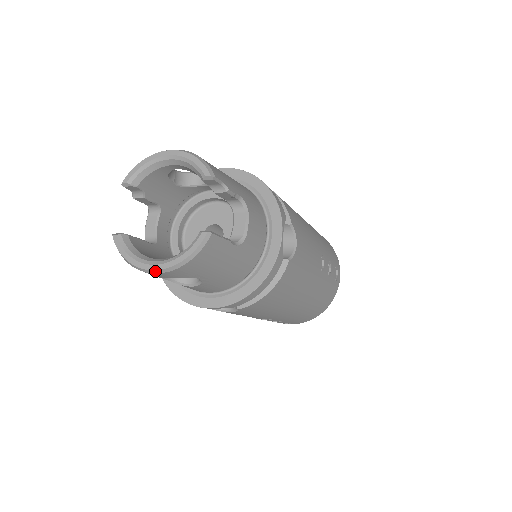
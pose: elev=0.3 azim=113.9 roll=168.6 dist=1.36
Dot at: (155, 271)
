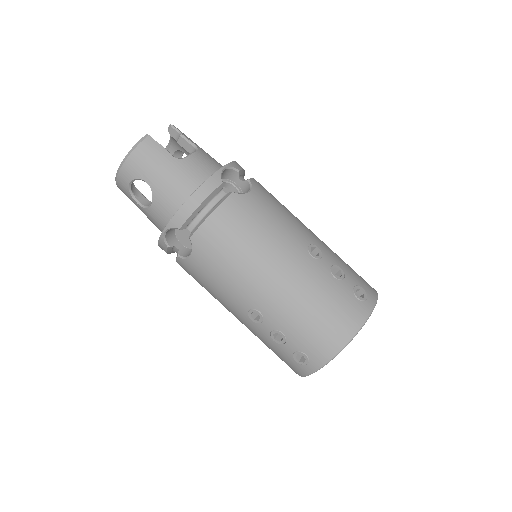
Dot at: (118, 170)
